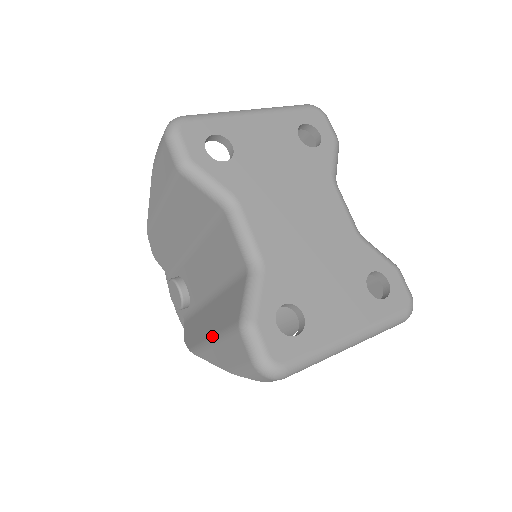
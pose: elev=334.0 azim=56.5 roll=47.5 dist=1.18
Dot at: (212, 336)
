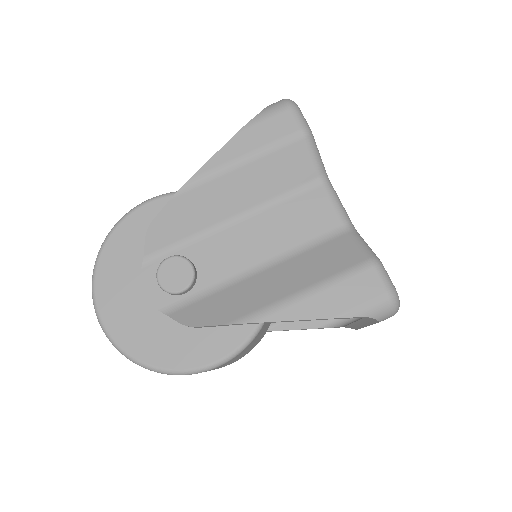
Dot at: (304, 288)
